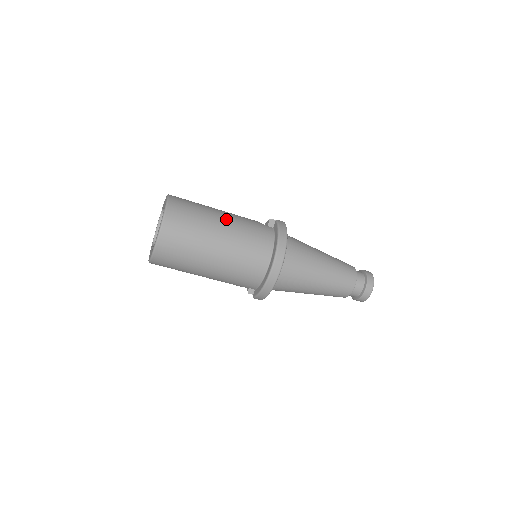
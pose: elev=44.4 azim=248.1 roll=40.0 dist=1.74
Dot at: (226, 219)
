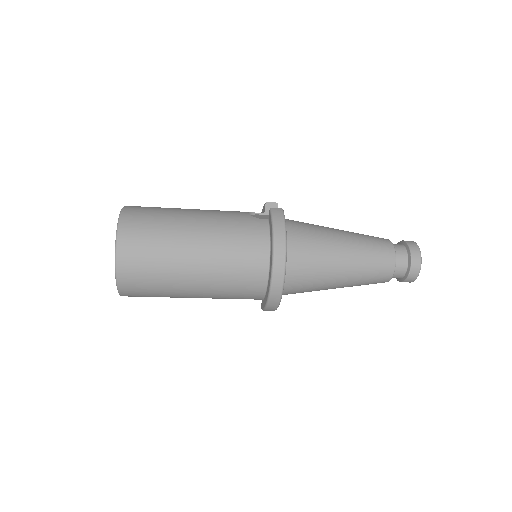
Dot at: (200, 226)
